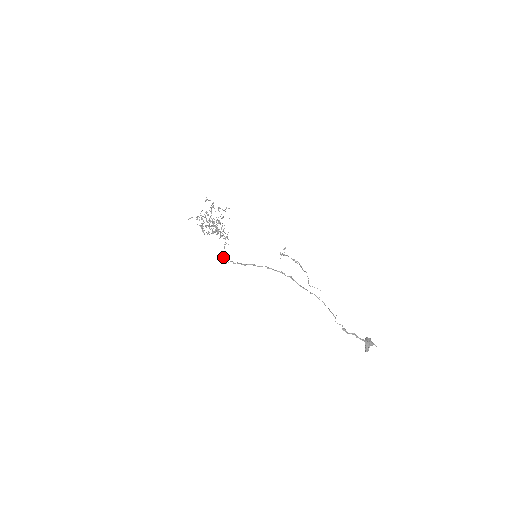
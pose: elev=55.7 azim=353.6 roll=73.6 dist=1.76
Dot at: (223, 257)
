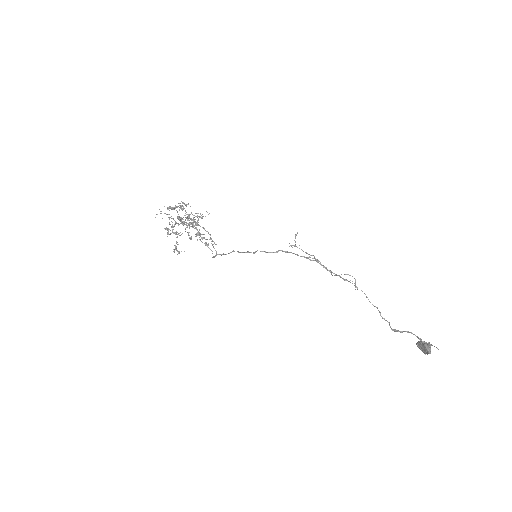
Dot at: occluded
